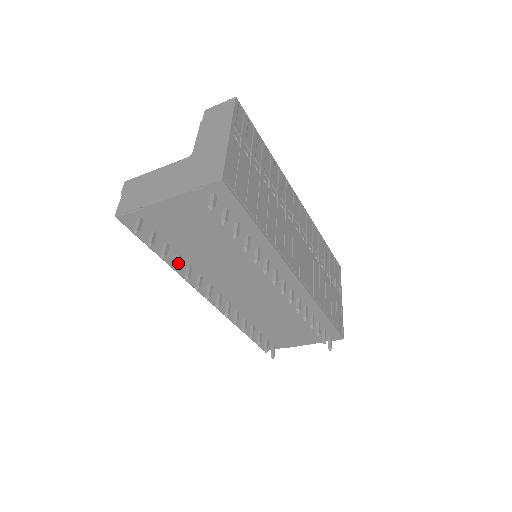
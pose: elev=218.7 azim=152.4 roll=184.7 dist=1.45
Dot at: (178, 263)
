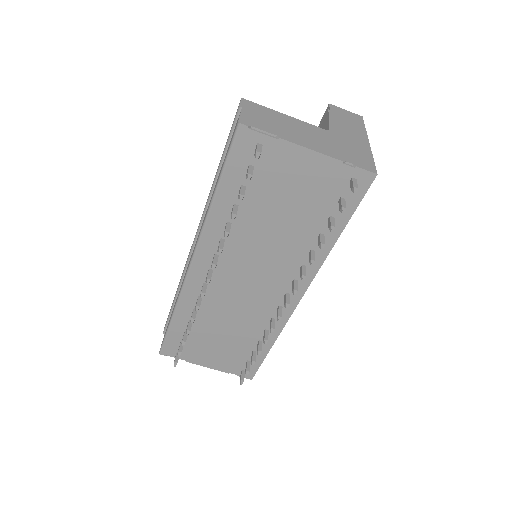
Dot at: (236, 213)
